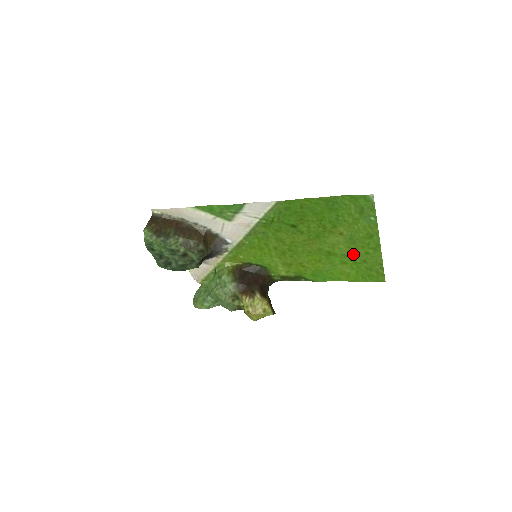
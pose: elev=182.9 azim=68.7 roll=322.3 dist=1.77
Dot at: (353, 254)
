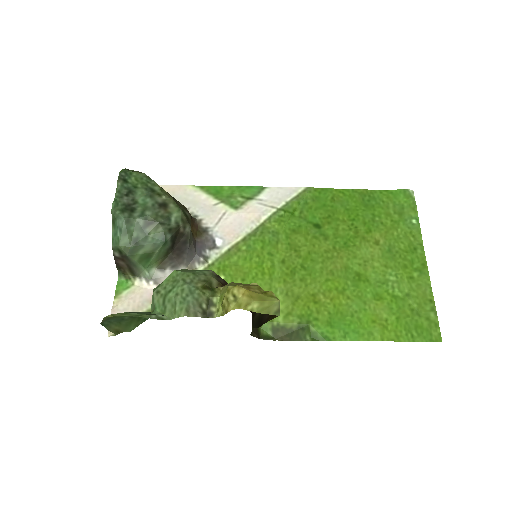
Dot at: (392, 280)
